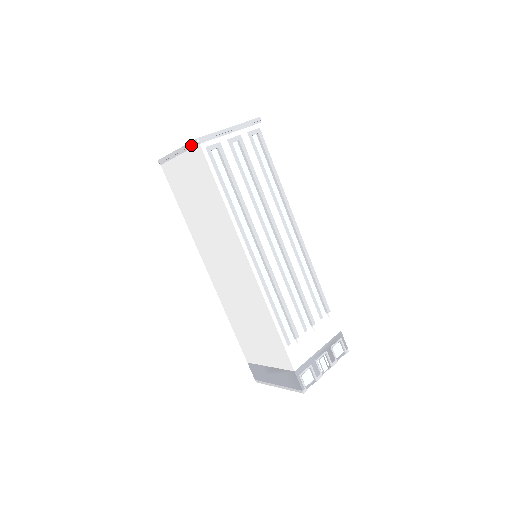
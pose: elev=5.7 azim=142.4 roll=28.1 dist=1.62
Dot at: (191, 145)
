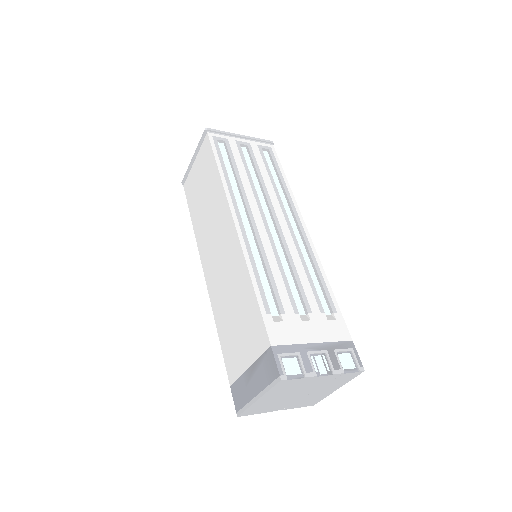
Dot at: (202, 139)
